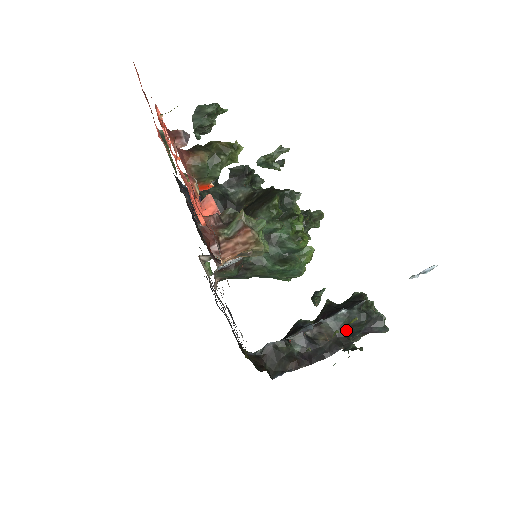
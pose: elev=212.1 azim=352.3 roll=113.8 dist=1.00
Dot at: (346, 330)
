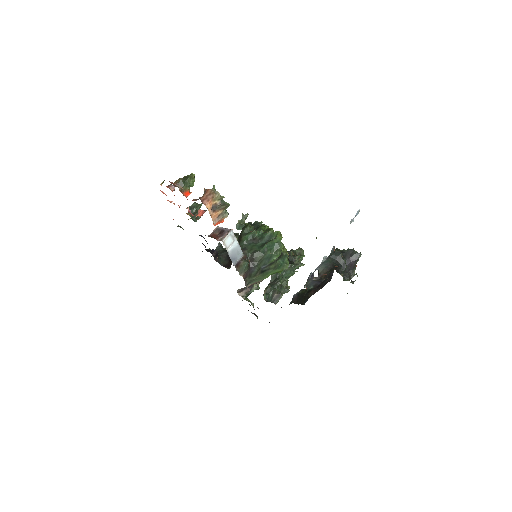
Dot at: (333, 264)
